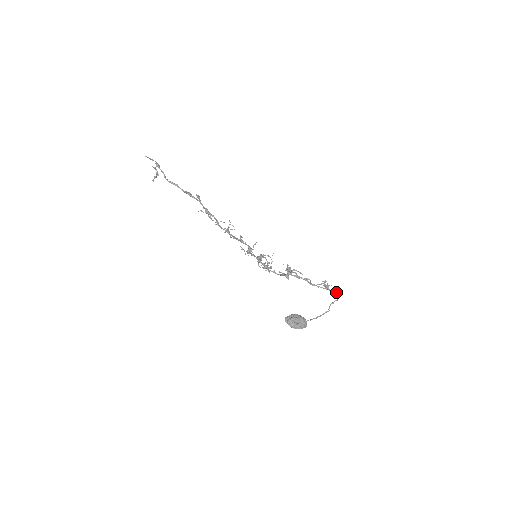
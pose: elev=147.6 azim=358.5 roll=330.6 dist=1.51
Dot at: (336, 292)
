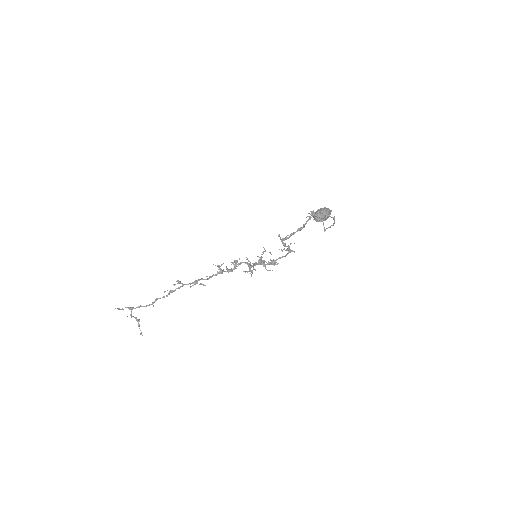
Dot at: occluded
